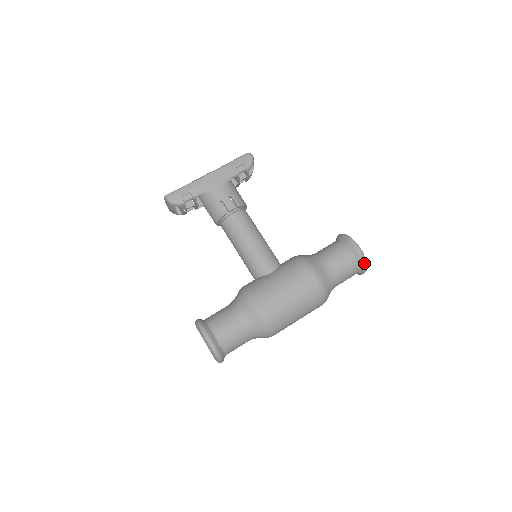
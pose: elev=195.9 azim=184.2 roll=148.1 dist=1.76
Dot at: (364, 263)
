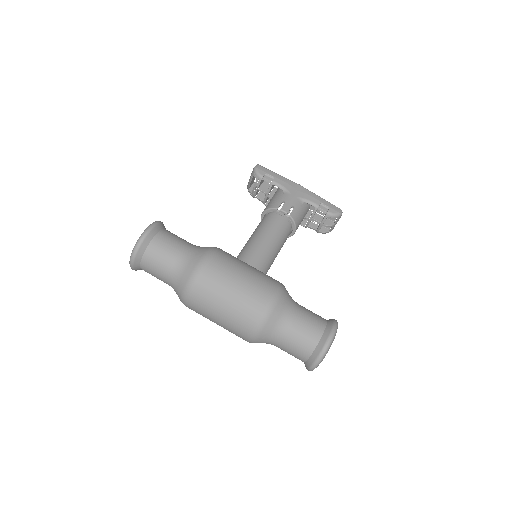
Dot at: (323, 350)
